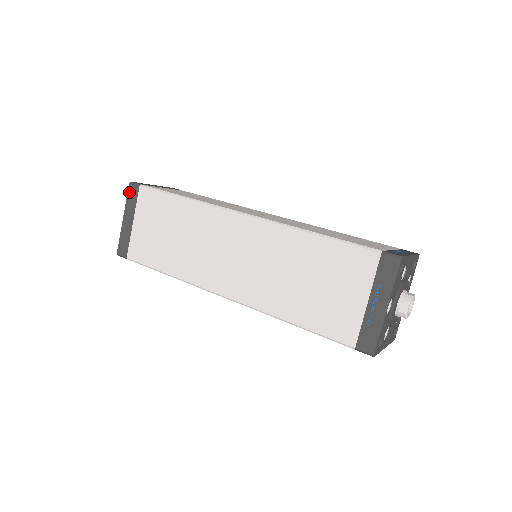
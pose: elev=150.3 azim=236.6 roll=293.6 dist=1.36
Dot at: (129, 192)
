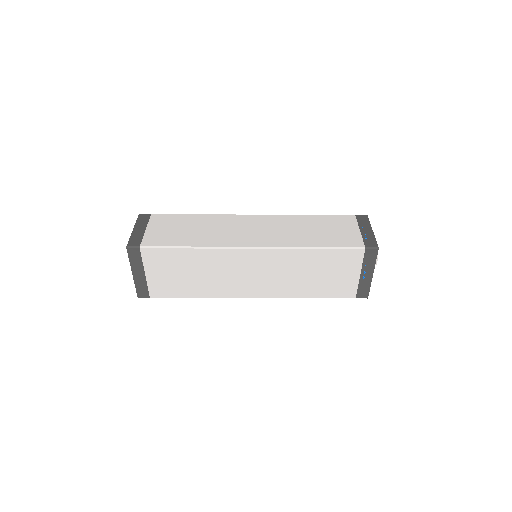
Dot at: (130, 255)
